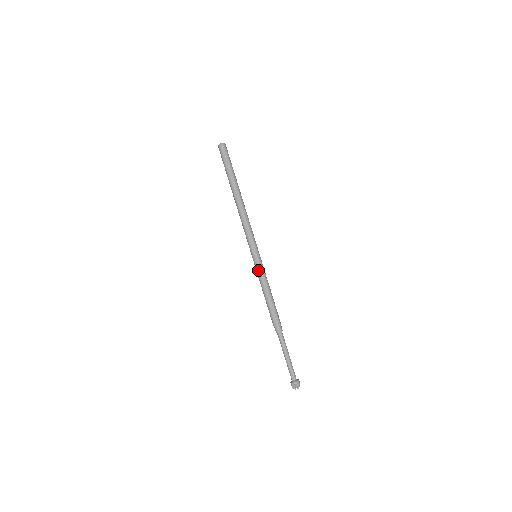
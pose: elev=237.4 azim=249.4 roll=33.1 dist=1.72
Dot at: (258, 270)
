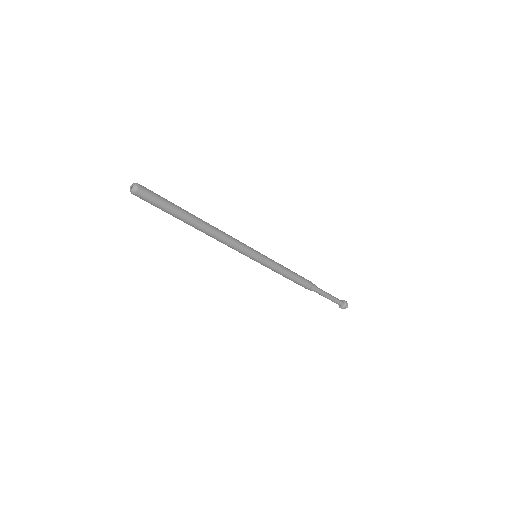
Dot at: occluded
